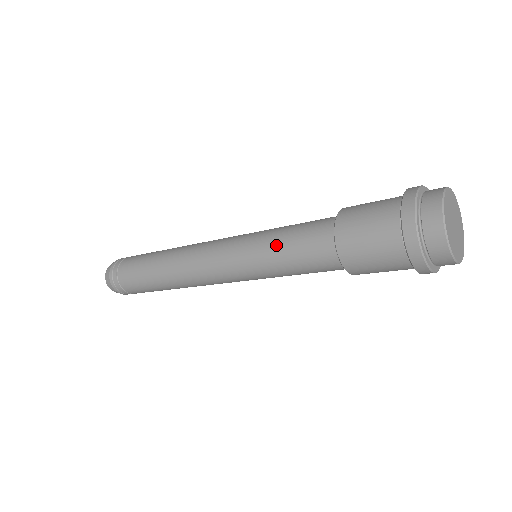
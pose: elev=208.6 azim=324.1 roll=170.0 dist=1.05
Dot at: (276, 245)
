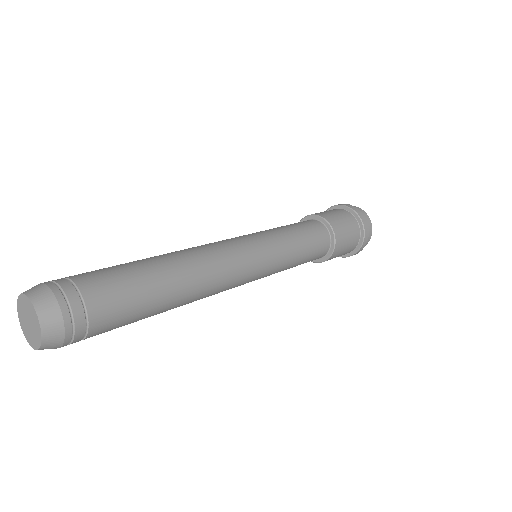
Dot at: (285, 228)
